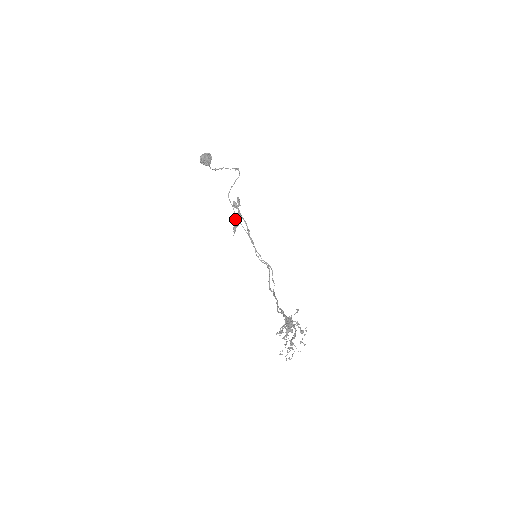
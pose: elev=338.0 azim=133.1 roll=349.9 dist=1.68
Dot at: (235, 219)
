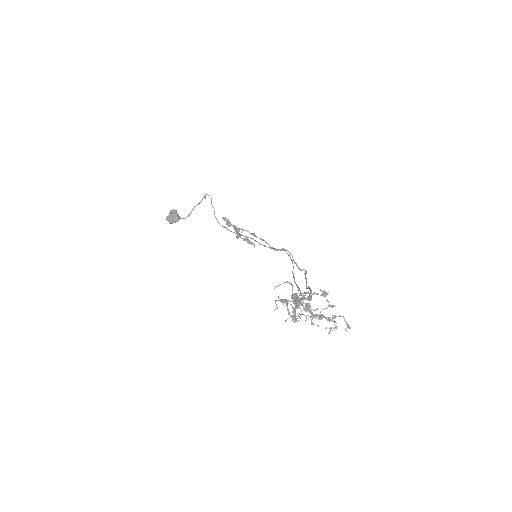
Dot at: (236, 236)
